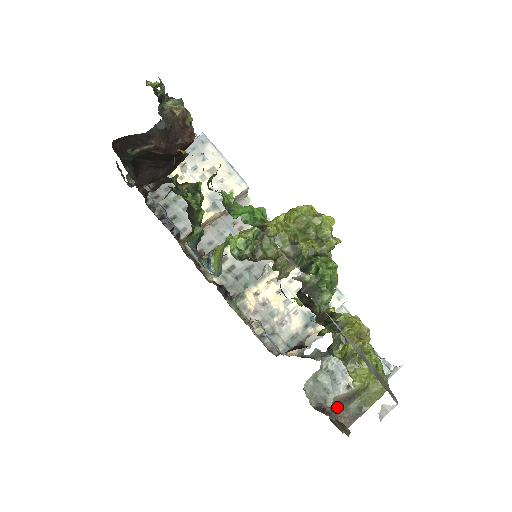
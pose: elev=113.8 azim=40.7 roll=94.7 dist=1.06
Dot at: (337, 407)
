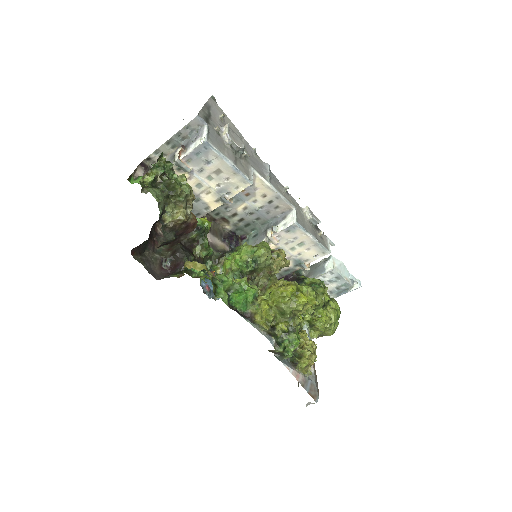
Dot at: occluded
